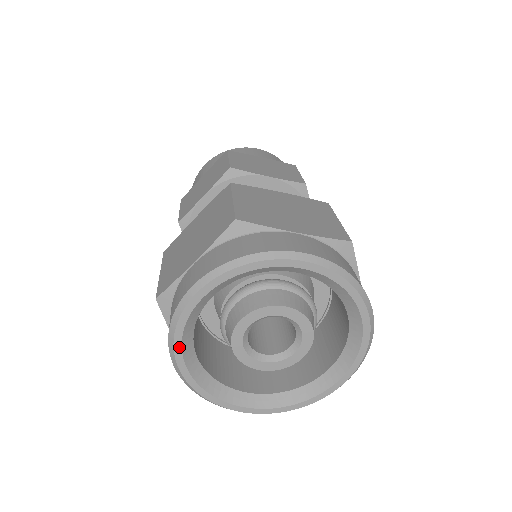
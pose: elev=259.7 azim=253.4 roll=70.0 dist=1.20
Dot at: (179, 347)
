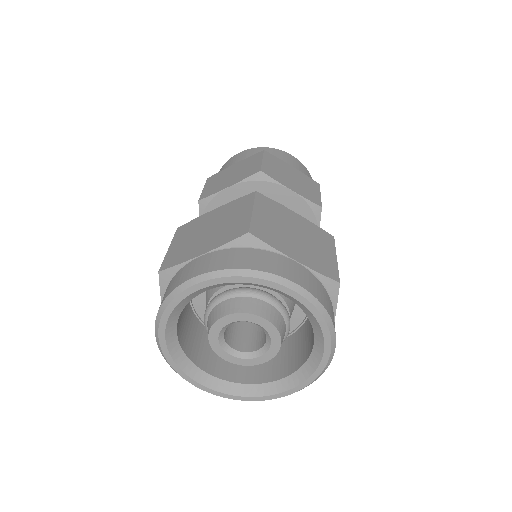
Dot at: (165, 321)
